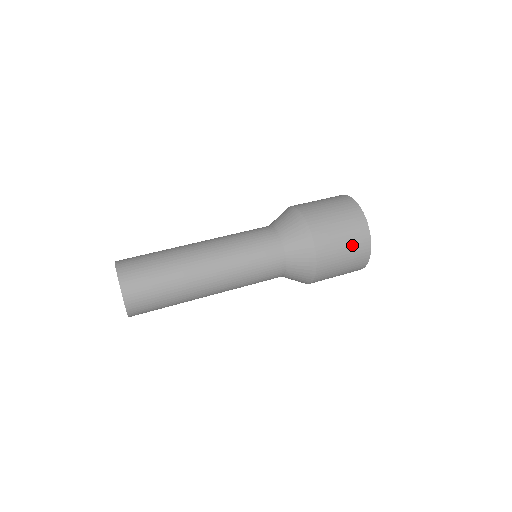
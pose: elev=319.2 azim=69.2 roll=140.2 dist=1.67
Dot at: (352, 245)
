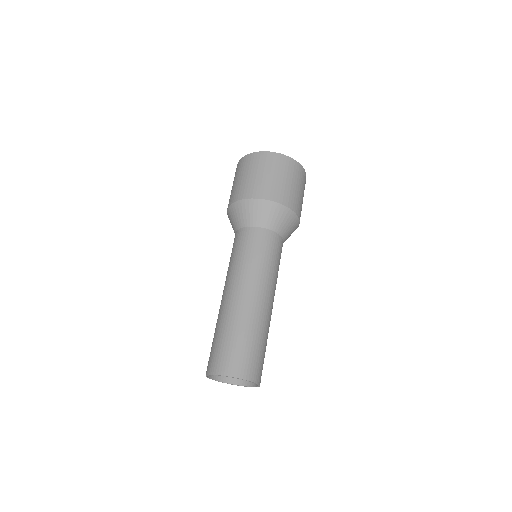
Dot at: (299, 181)
